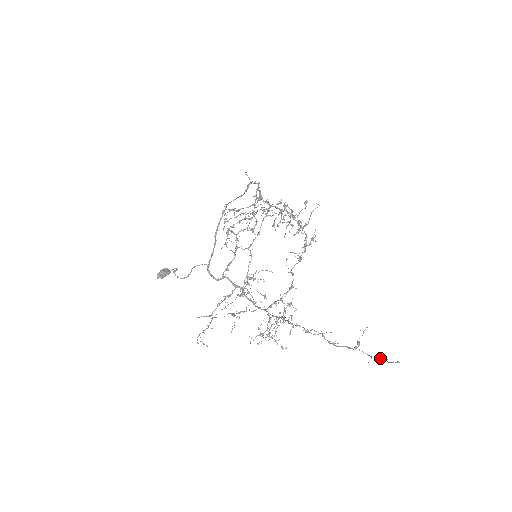
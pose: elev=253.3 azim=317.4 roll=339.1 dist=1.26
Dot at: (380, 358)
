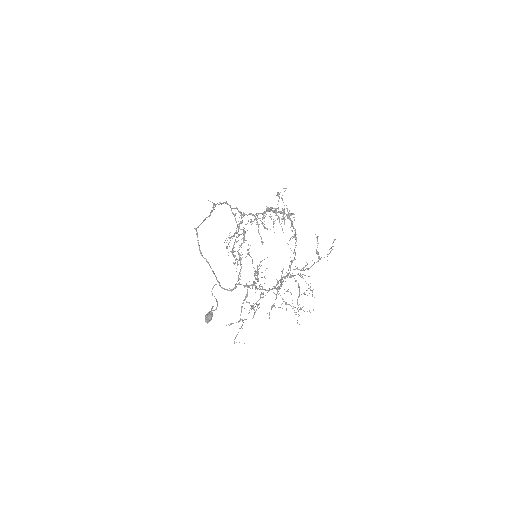
Dot at: (331, 250)
